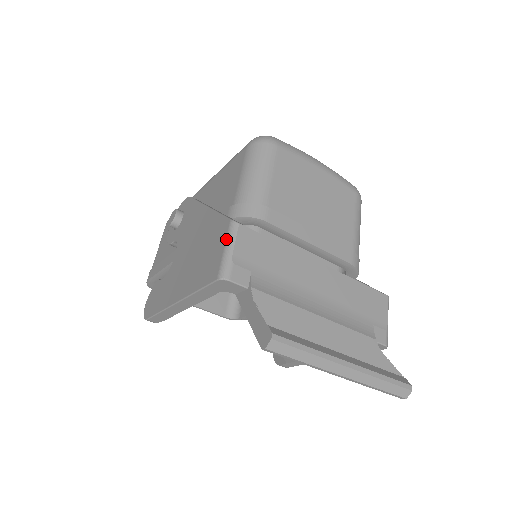
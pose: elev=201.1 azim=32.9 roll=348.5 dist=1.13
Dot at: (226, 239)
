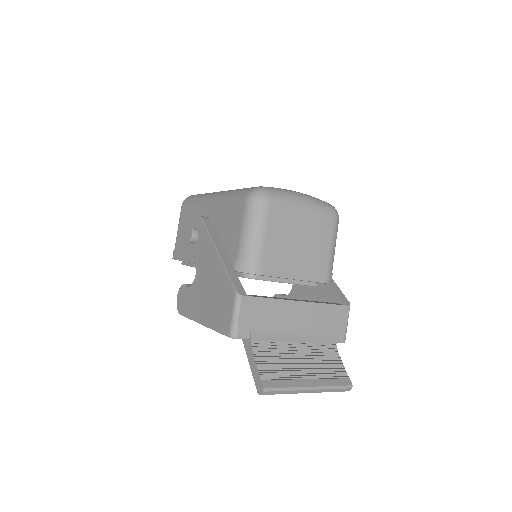
Dot at: (233, 307)
